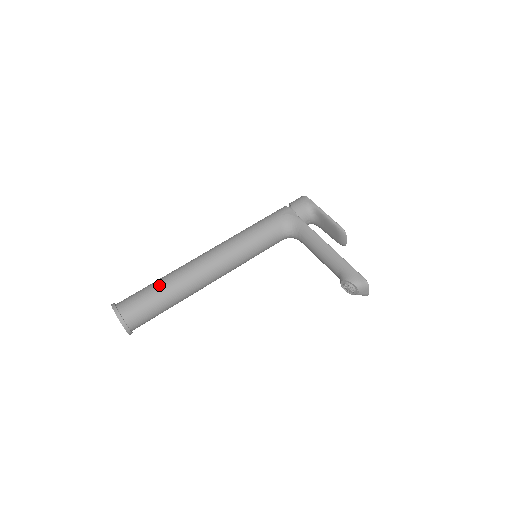
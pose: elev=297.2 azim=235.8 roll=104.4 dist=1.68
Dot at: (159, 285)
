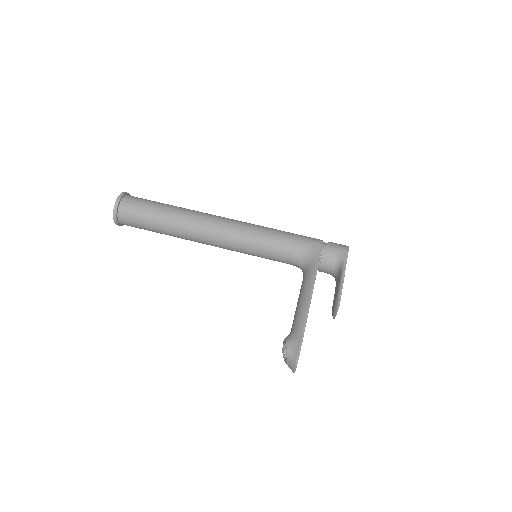
Dot at: (164, 208)
